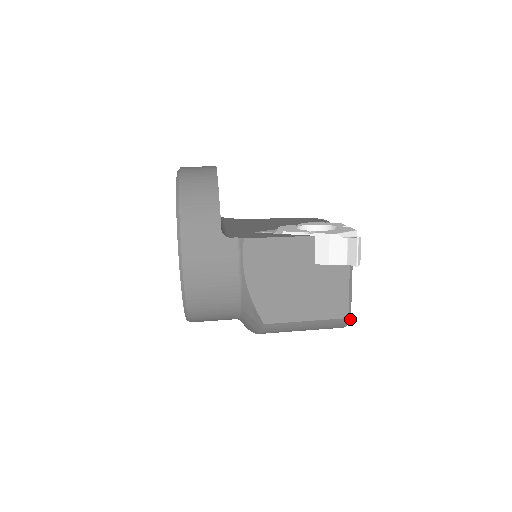
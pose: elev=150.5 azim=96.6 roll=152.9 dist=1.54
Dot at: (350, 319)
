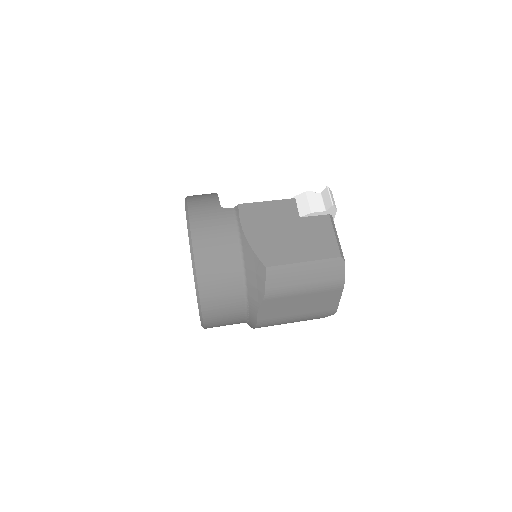
Dot at: (344, 260)
